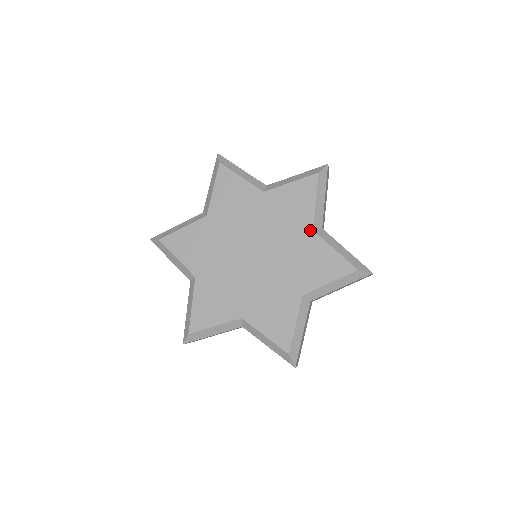
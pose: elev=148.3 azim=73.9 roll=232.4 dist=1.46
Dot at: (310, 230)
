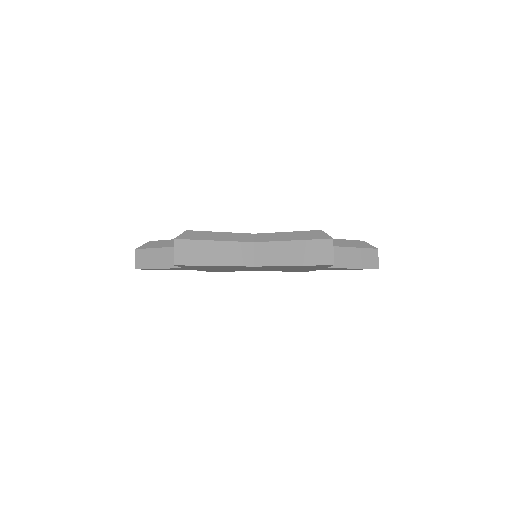
Dot at: occluded
